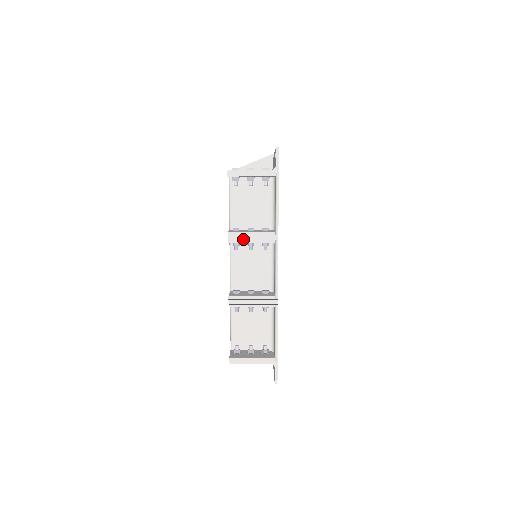
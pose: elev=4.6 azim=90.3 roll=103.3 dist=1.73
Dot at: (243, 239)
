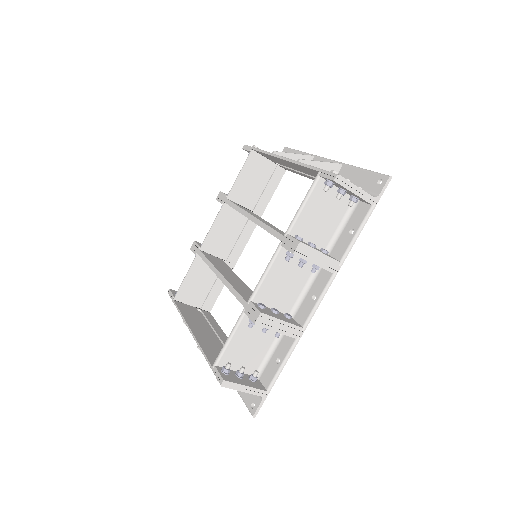
Dot at: (309, 256)
